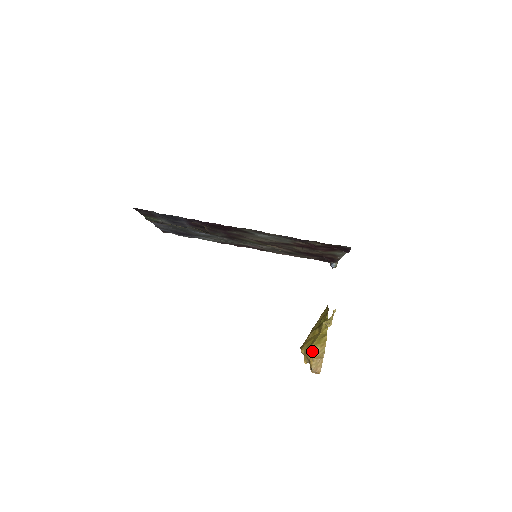
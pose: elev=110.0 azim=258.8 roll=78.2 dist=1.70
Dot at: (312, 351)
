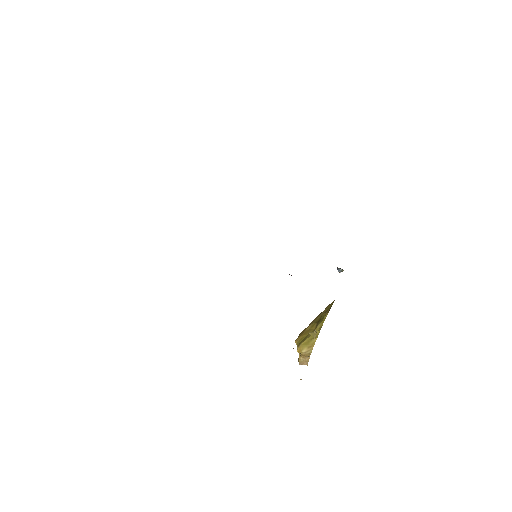
Dot at: (300, 349)
